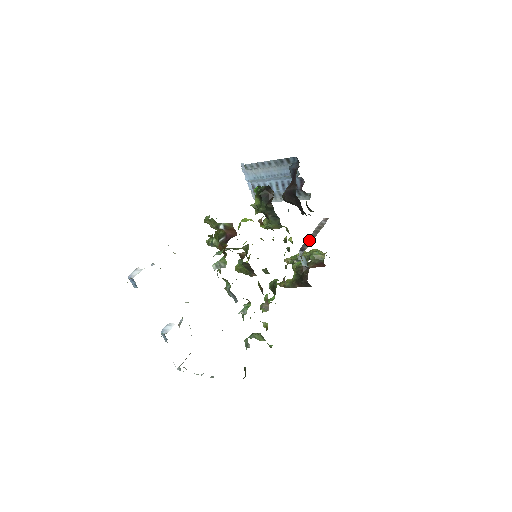
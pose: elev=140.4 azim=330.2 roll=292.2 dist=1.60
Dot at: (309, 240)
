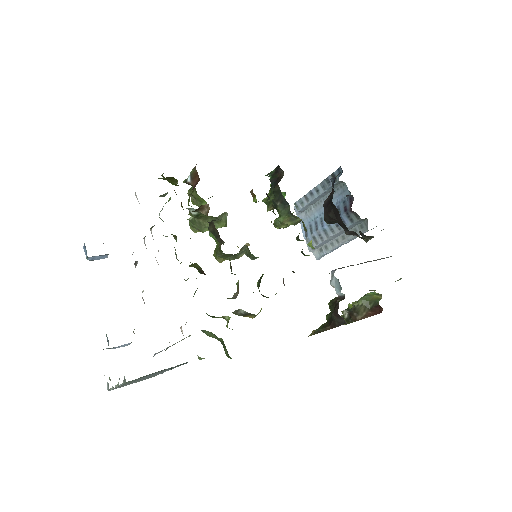
Dot at: (353, 265)
